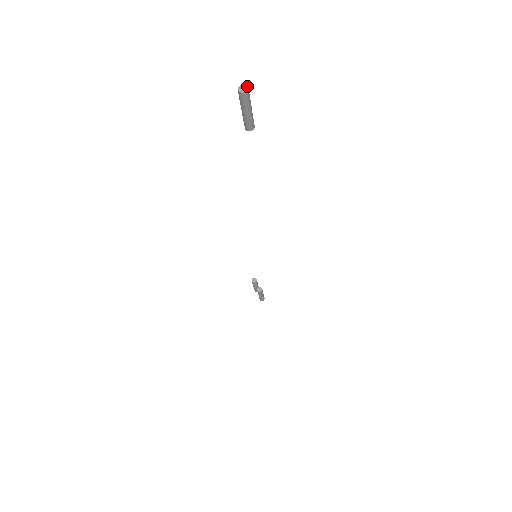
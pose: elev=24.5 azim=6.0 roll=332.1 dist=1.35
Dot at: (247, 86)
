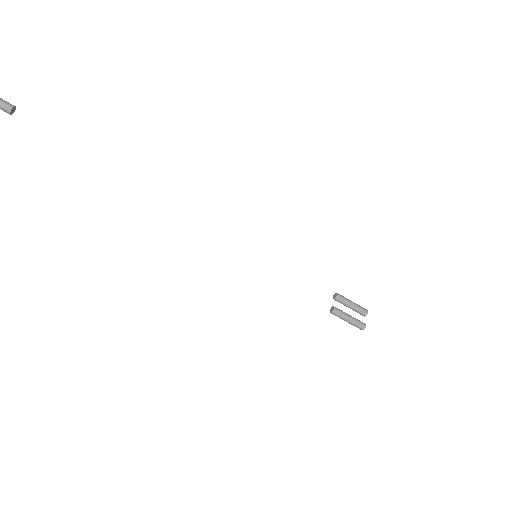
Dot at: out of frame
